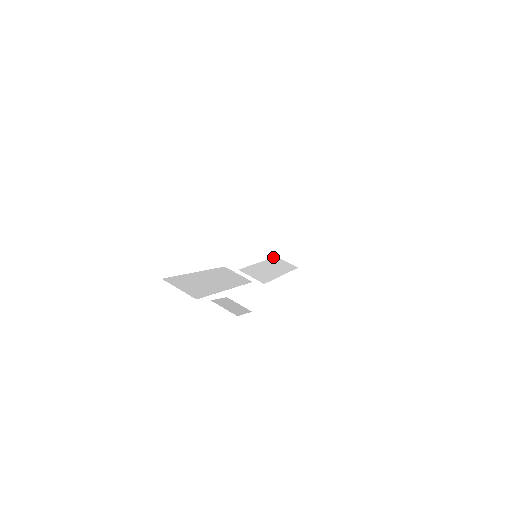
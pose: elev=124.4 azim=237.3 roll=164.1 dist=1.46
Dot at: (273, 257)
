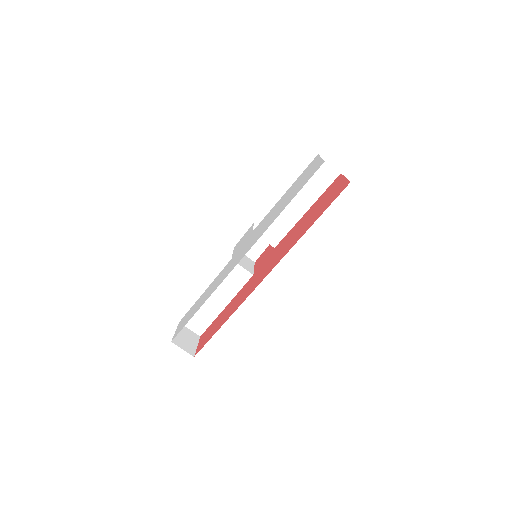
Dot at: (311, 162)
